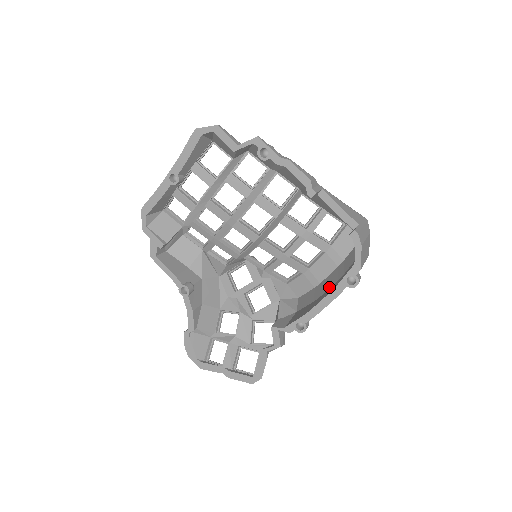
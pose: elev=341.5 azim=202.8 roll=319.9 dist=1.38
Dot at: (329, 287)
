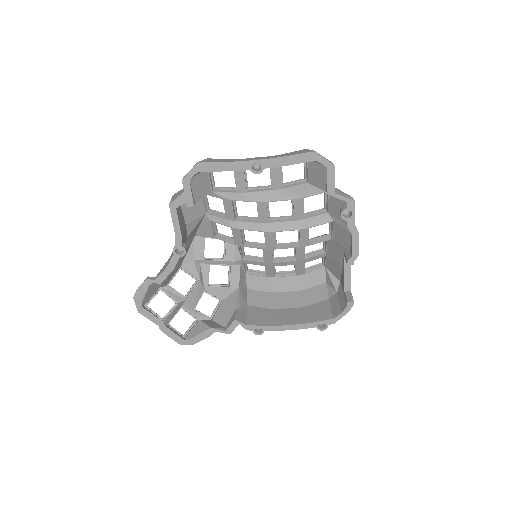
Dot at: (289, 307)
